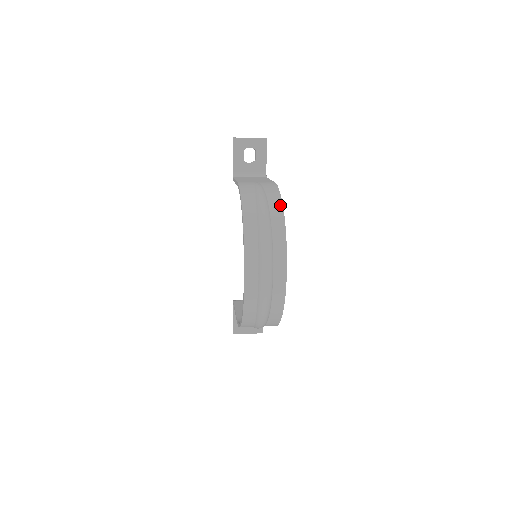
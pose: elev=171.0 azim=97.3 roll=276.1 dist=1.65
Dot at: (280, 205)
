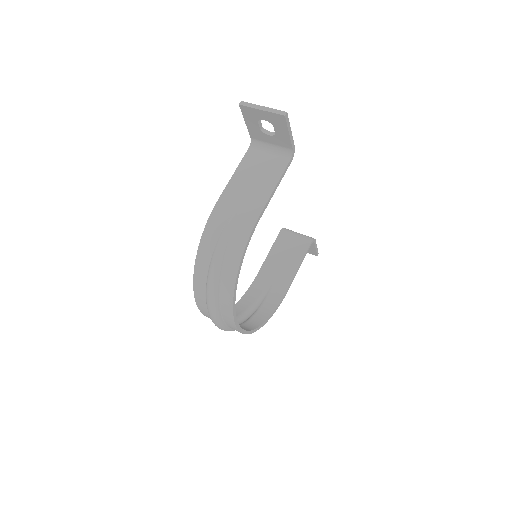
Dot at: (234, 275)
